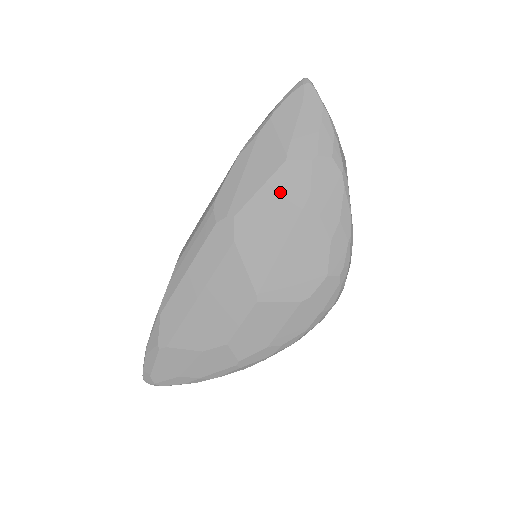
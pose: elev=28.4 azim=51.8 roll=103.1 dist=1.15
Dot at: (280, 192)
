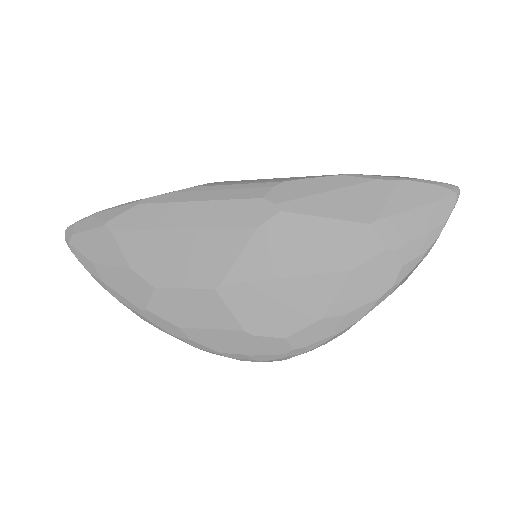
Dot at: (335, 239)
